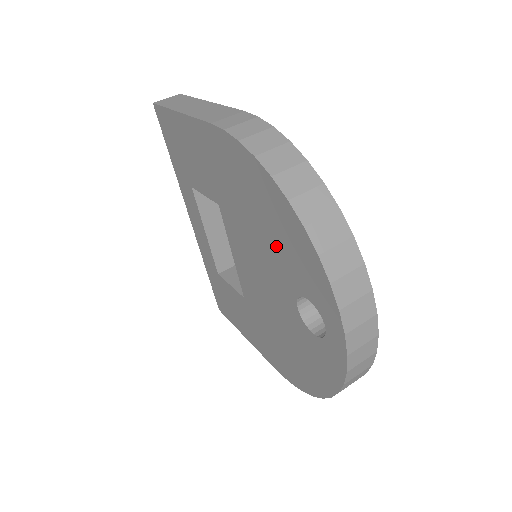
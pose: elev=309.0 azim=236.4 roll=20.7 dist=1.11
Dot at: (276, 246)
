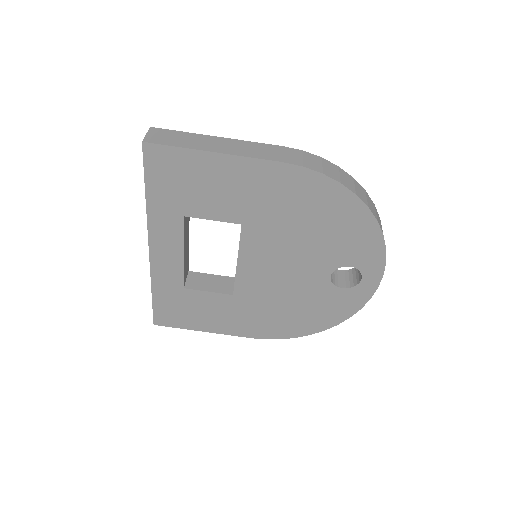
Dot at: (329, 240)
